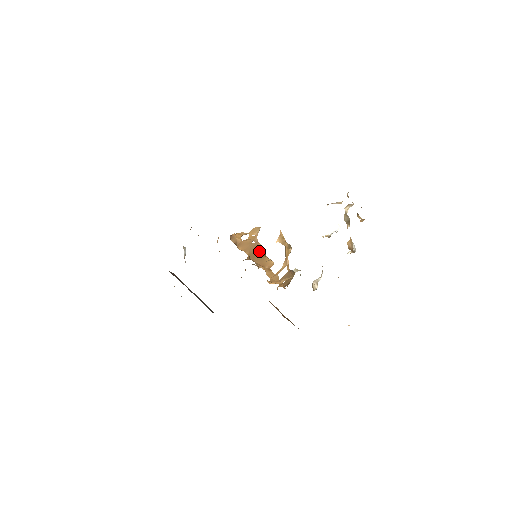
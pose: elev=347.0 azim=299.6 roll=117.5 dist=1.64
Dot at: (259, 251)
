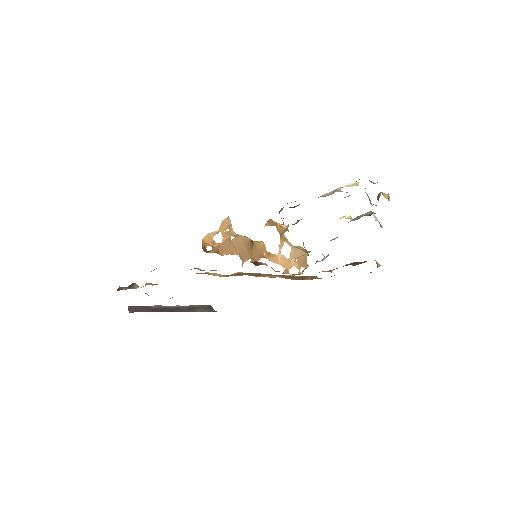
Dot at: (247, 244)
